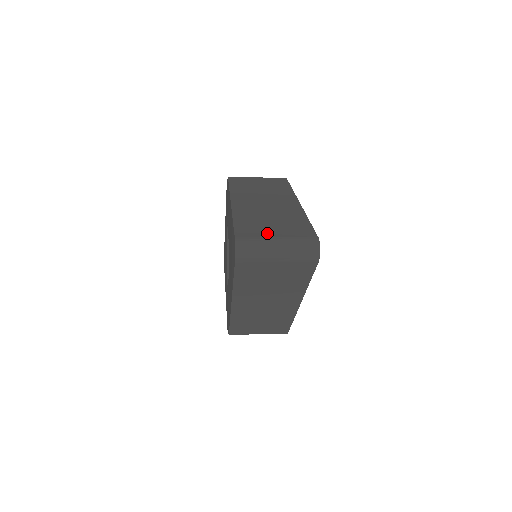
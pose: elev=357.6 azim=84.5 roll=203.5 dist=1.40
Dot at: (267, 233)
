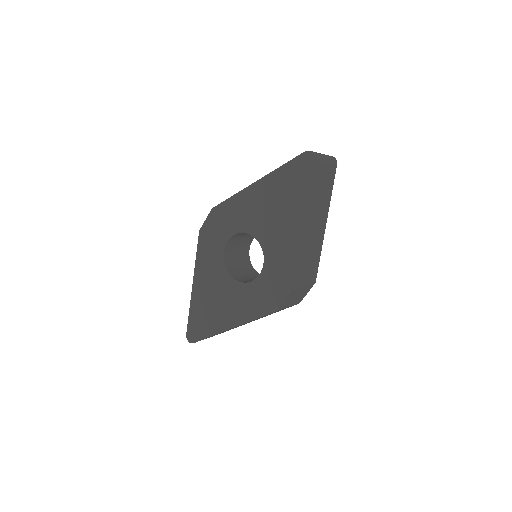
Dot at: occluded
